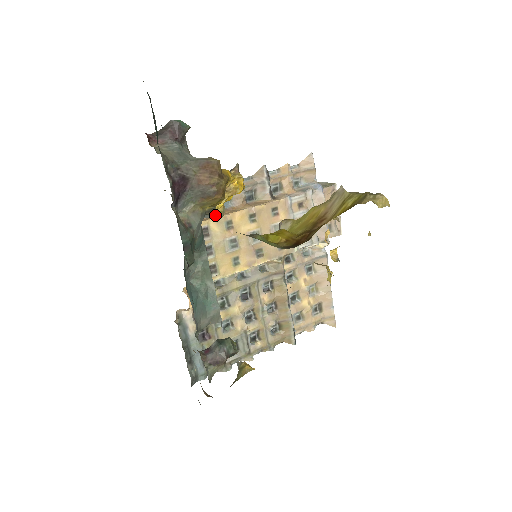
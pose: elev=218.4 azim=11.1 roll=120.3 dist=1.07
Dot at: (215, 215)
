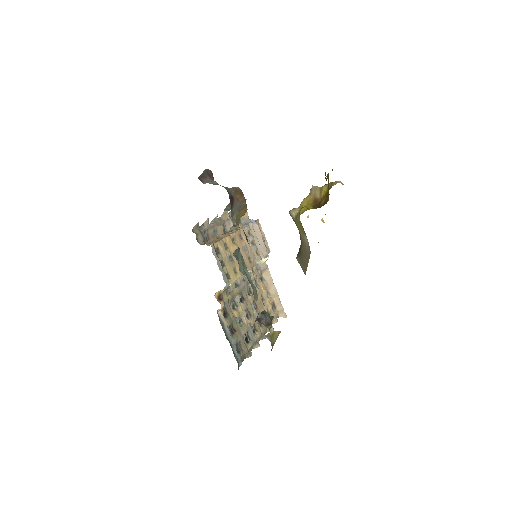
Dot at: (234, 229)
